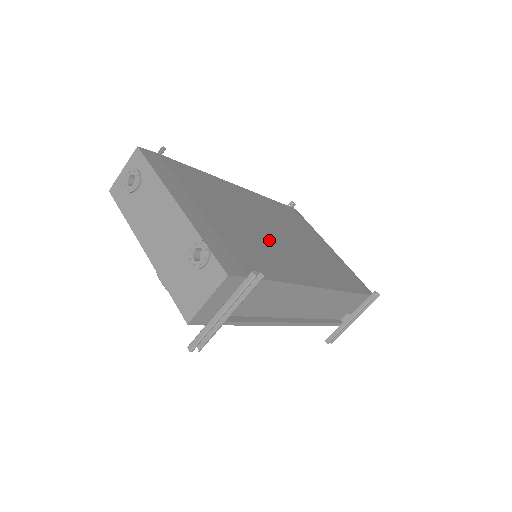
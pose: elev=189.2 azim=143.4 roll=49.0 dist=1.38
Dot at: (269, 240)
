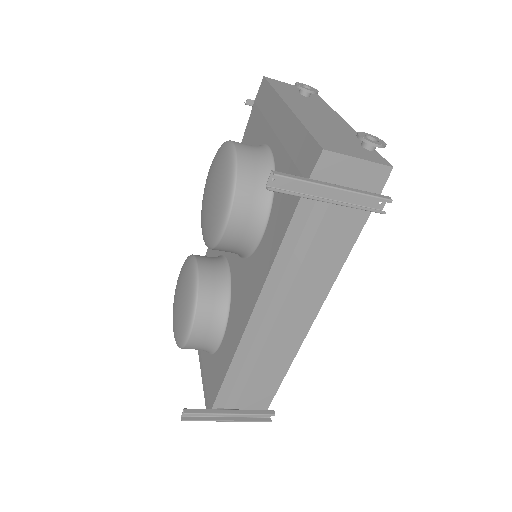
Dot at: occluded
